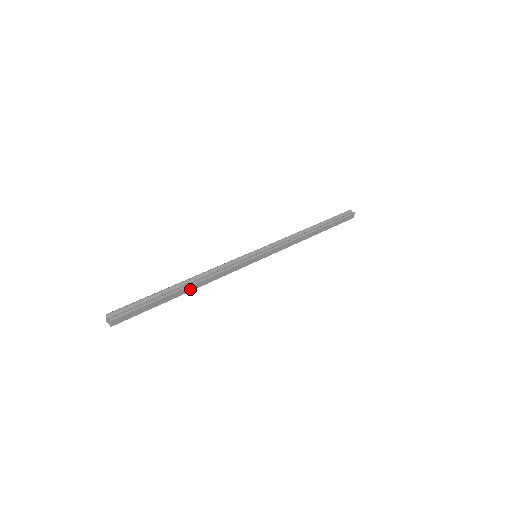
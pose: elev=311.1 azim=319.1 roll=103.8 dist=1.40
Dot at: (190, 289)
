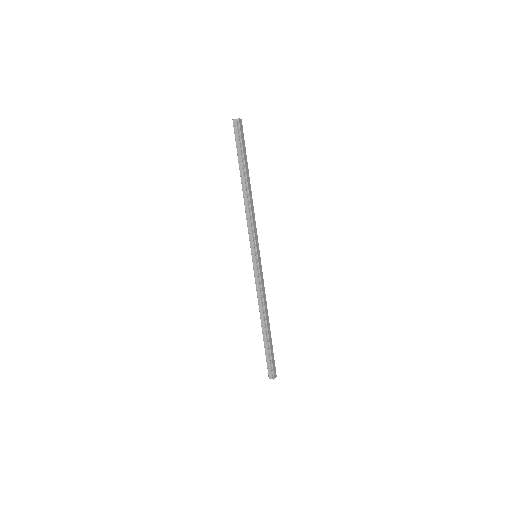
Dot at: (249, 186)
